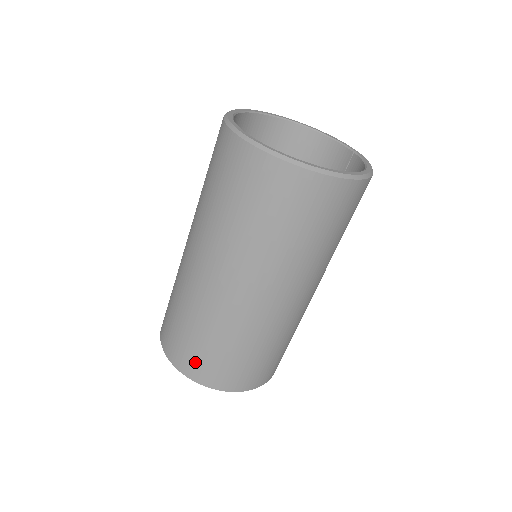
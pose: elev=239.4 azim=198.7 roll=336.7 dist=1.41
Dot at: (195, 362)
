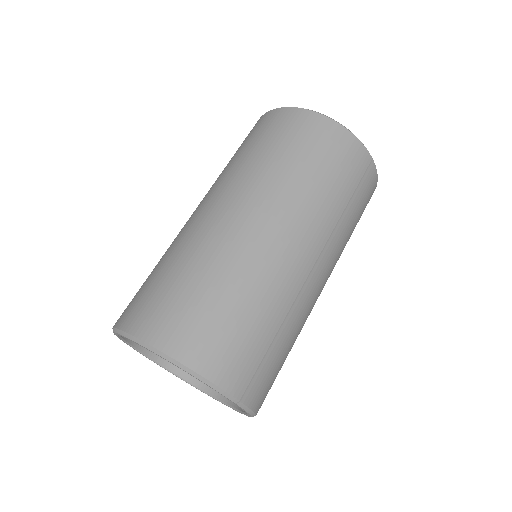
Dot at: occluded
